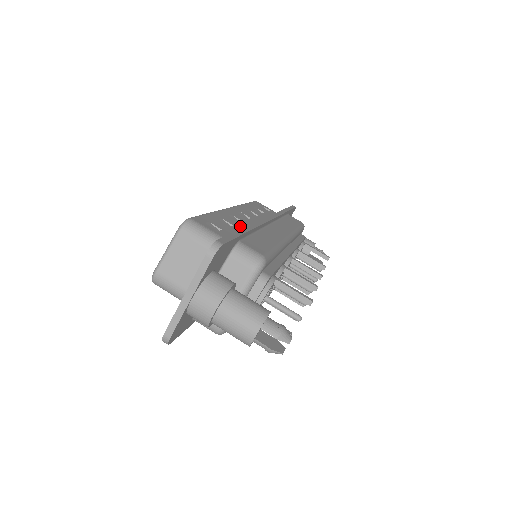
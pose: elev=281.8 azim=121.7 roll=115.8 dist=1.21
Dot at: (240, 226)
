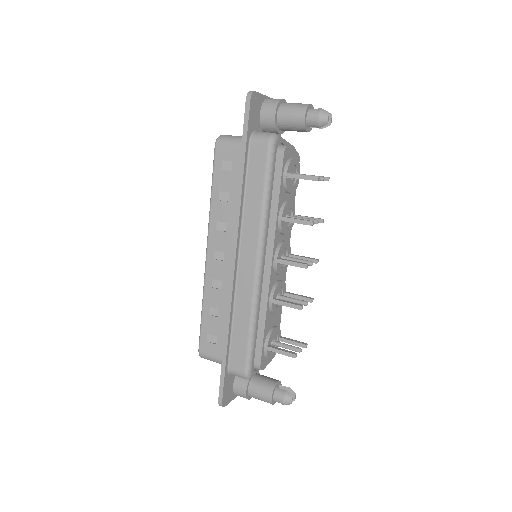
Dot at: occluded
